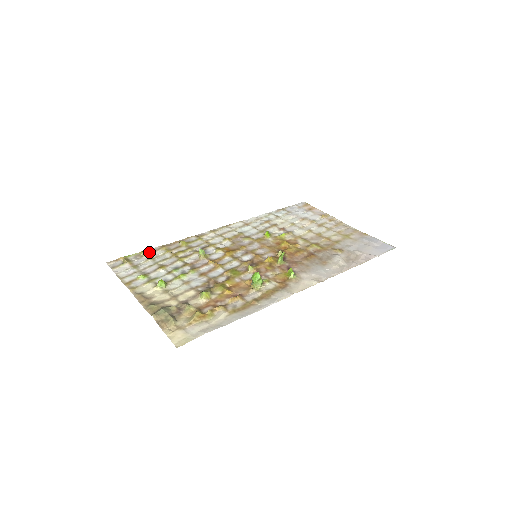
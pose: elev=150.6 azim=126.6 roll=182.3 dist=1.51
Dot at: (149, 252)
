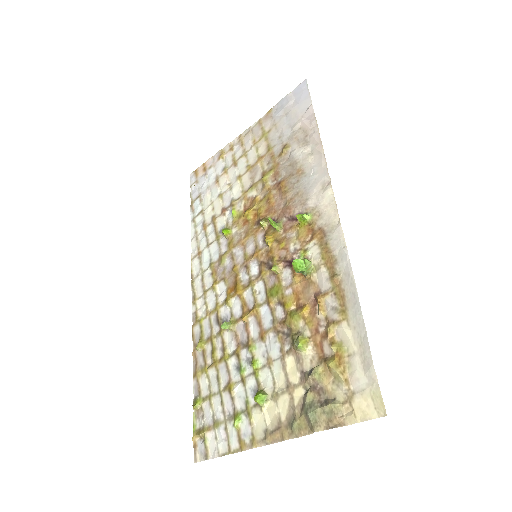
Dot at: (198, 397)
